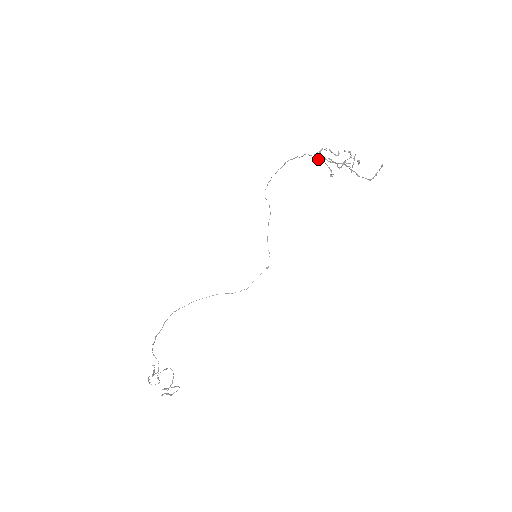
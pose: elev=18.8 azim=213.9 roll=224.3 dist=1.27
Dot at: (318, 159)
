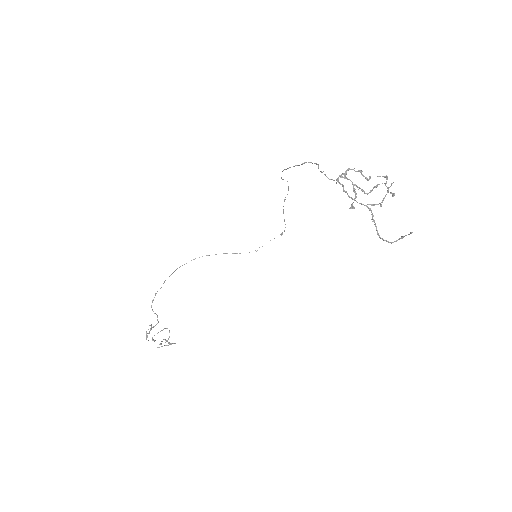
Dot at: (342, 177)
